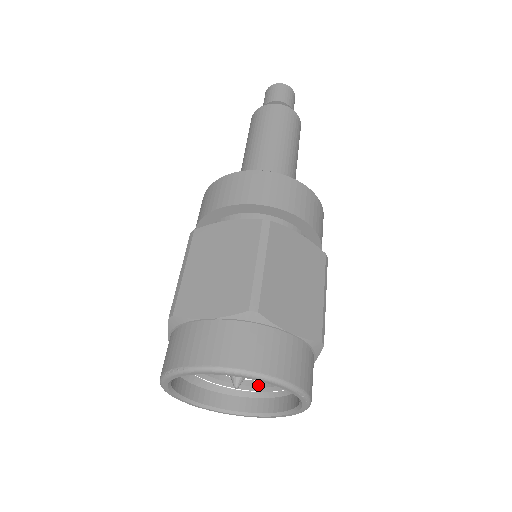
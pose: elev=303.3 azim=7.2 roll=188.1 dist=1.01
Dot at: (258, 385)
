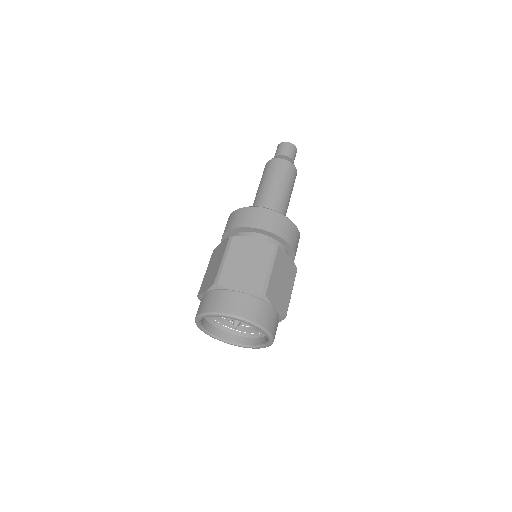
Dot at: occluded
